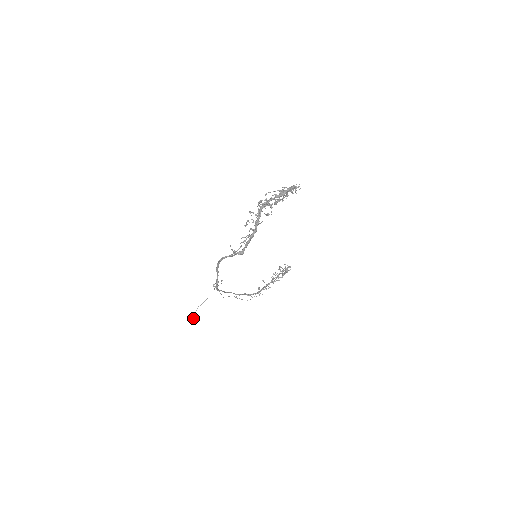
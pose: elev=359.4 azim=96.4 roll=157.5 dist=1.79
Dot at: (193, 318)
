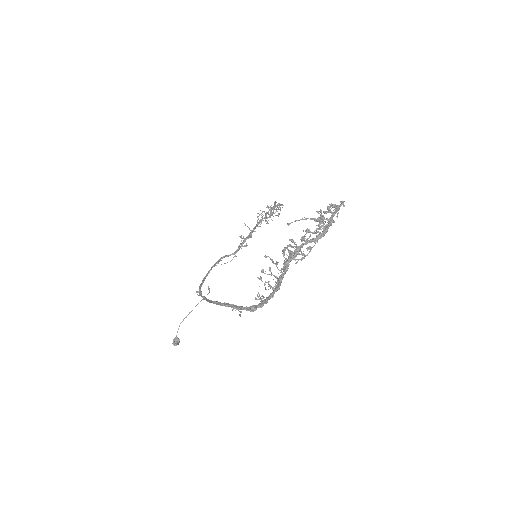
Dot at: (176, 340)
